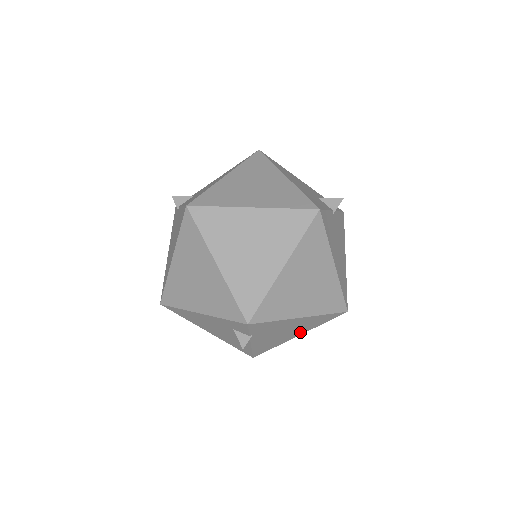
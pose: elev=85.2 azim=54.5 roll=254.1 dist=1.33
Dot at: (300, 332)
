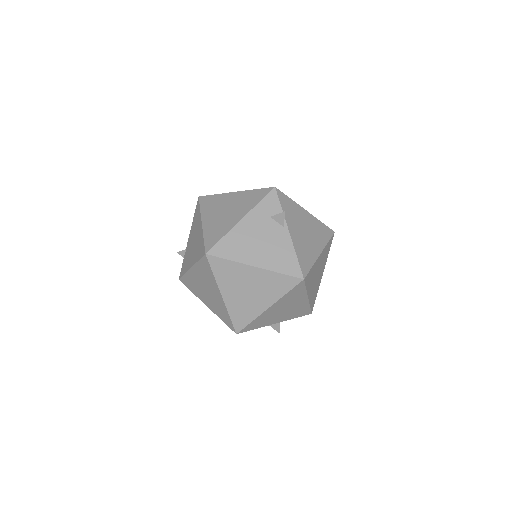
Dot at: (318, 246)
